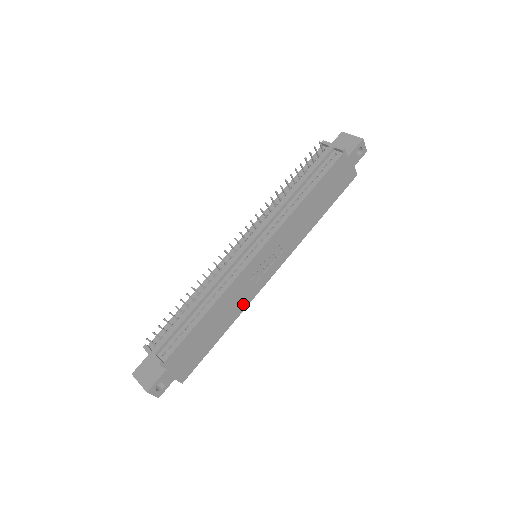
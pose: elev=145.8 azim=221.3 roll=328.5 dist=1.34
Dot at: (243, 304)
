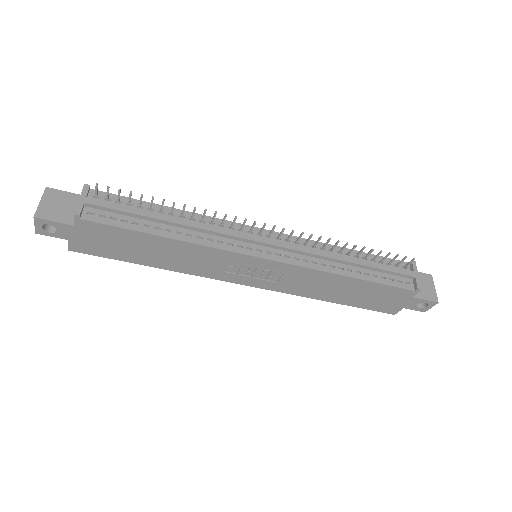
Dot at: (196, 270)
